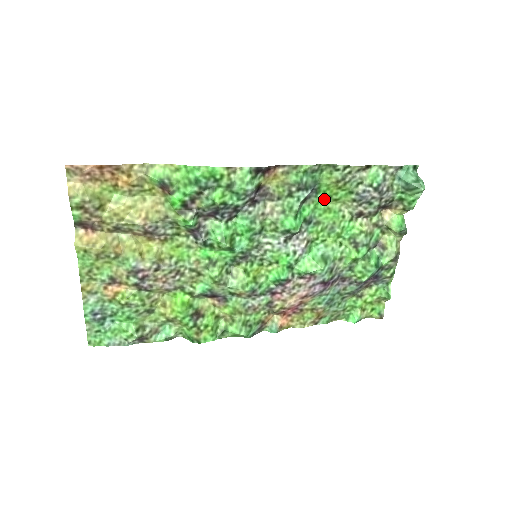
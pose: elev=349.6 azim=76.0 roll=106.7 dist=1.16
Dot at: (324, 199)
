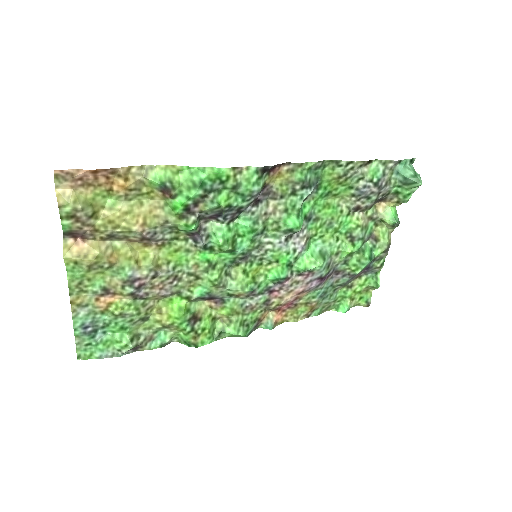
Dot at: (324, 195)
